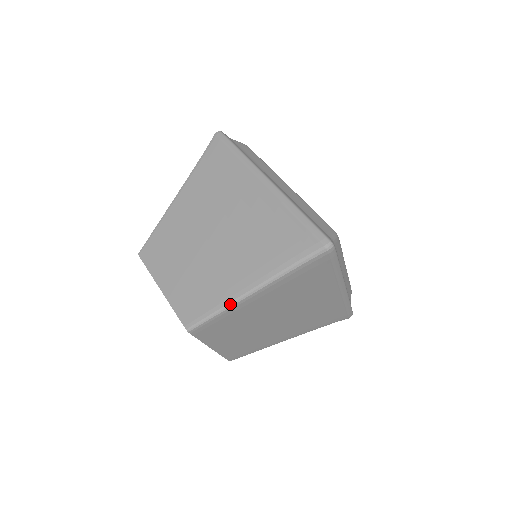
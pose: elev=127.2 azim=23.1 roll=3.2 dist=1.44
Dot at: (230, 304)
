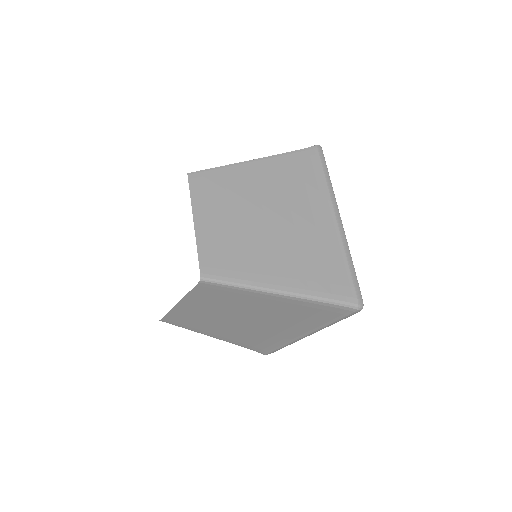
Dot at: (256, 288)
